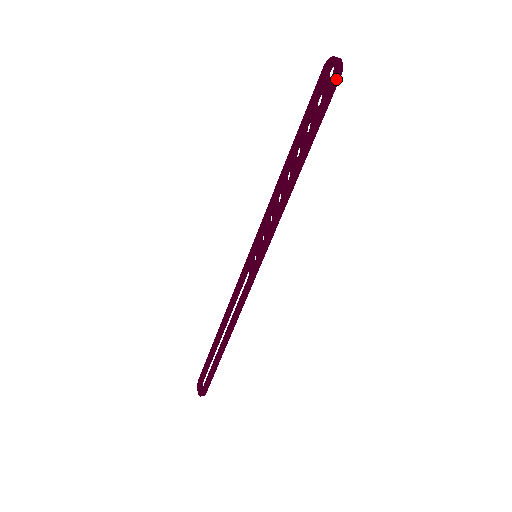
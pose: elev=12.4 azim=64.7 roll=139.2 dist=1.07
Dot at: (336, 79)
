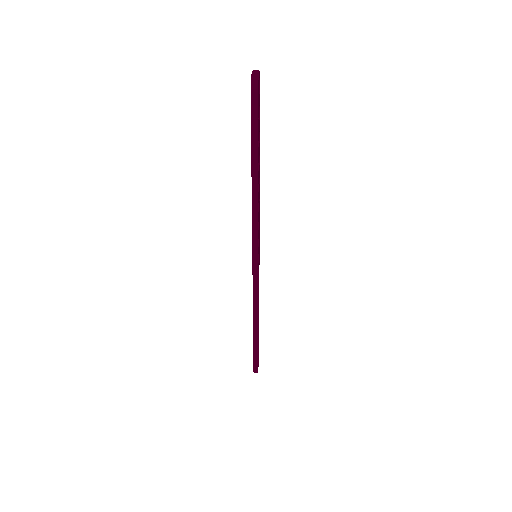
Dot at: (254, 94)
